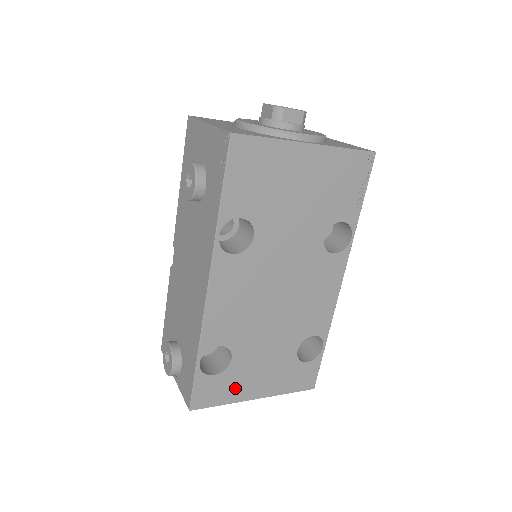
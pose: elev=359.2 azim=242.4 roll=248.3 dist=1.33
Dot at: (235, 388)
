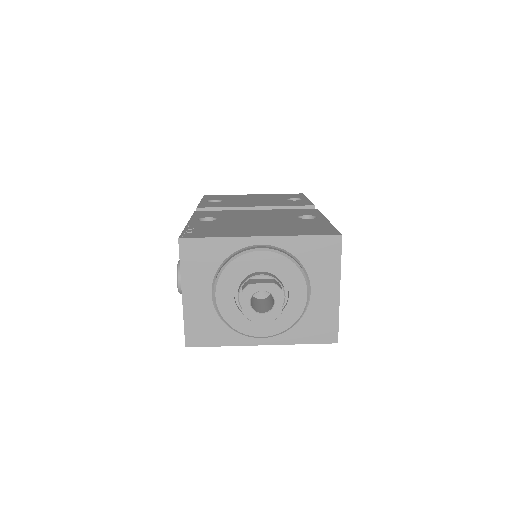
Dot at: occluded
